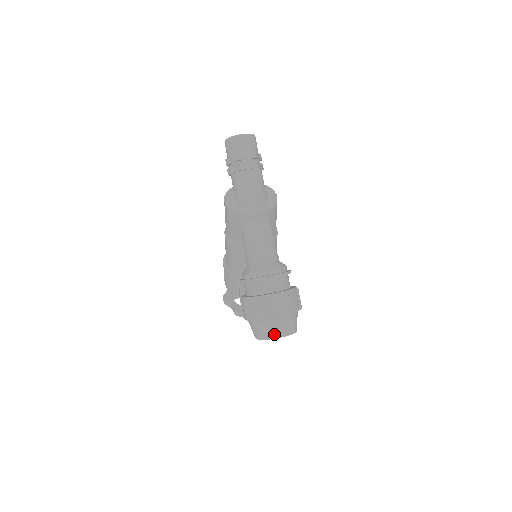
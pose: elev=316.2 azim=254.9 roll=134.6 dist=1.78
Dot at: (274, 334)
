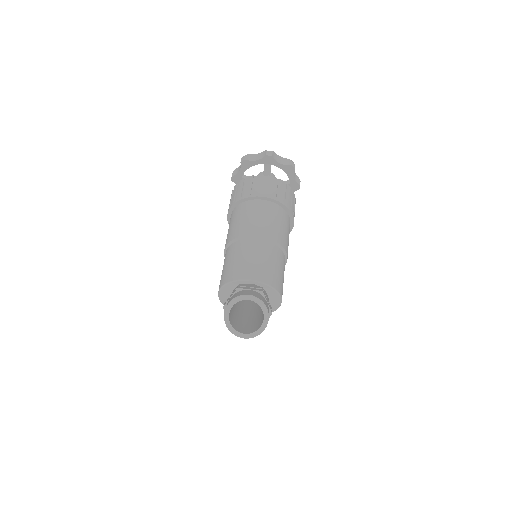
Dot at: occluded
